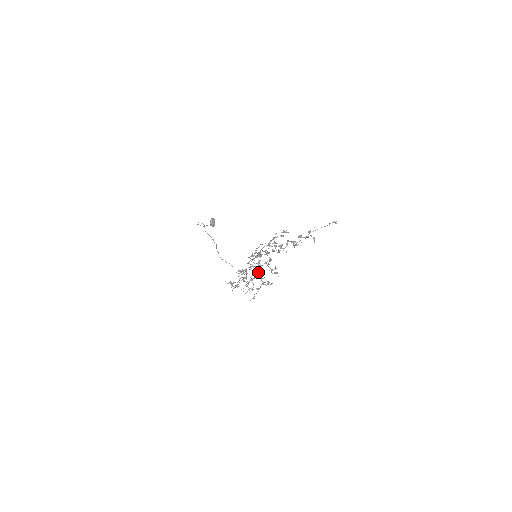
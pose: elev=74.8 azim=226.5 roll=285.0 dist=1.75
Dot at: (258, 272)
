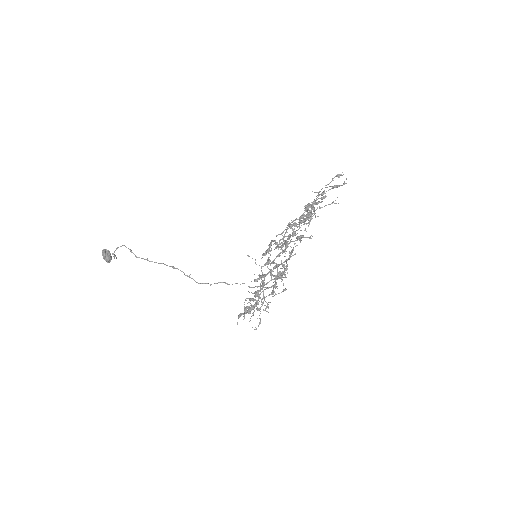
Dot at: occluded
